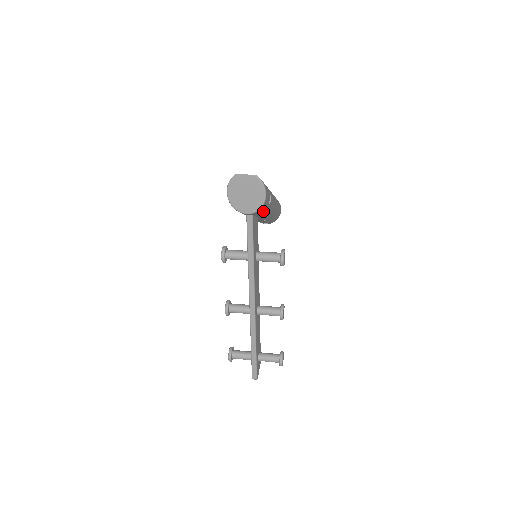
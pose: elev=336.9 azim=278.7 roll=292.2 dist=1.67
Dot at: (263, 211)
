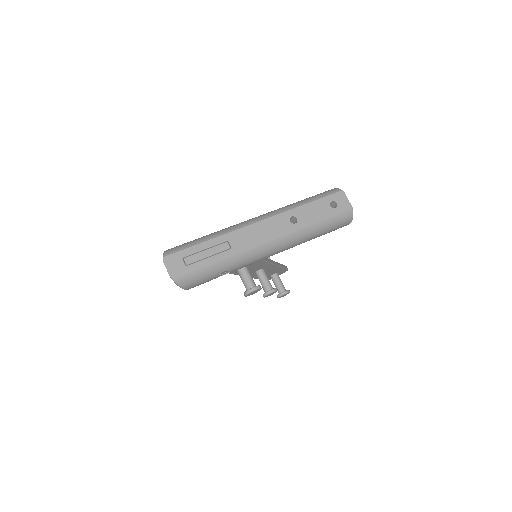
Dot at: occluded
